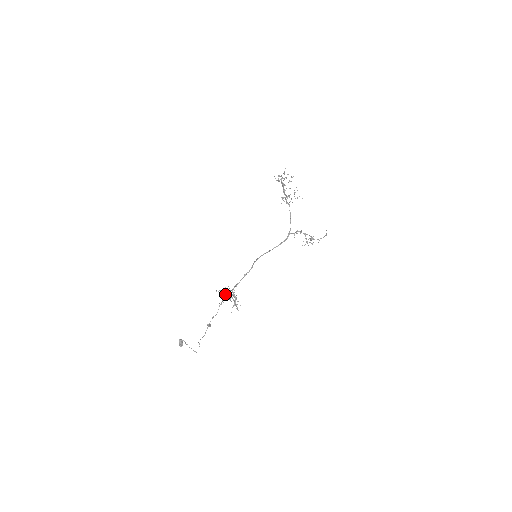
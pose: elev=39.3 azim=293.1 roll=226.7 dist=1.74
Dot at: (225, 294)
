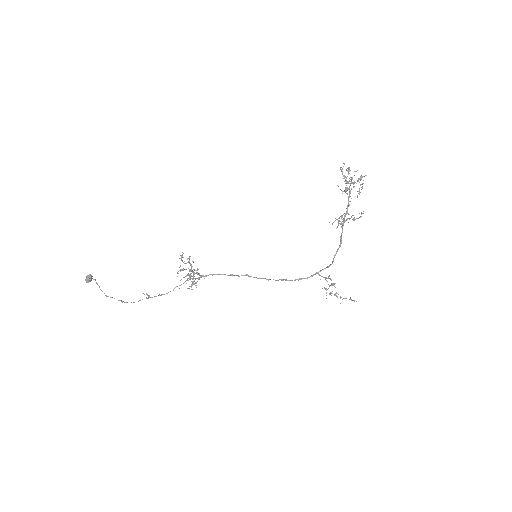
Dot at: (191, 278)
